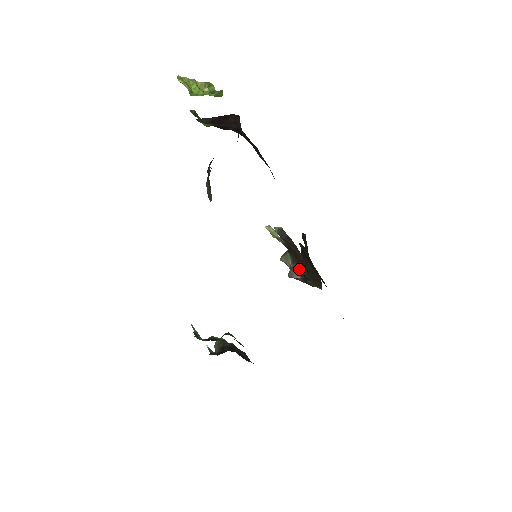
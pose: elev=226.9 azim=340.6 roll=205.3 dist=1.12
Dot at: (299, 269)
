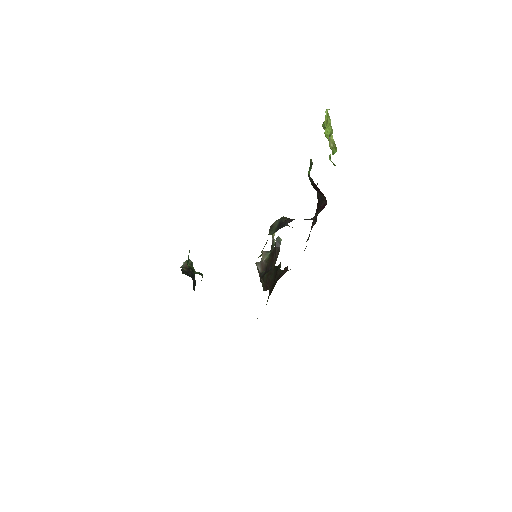
Dot at: occluded
